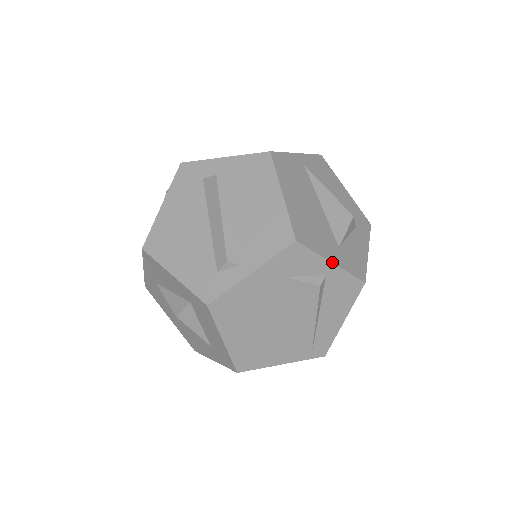
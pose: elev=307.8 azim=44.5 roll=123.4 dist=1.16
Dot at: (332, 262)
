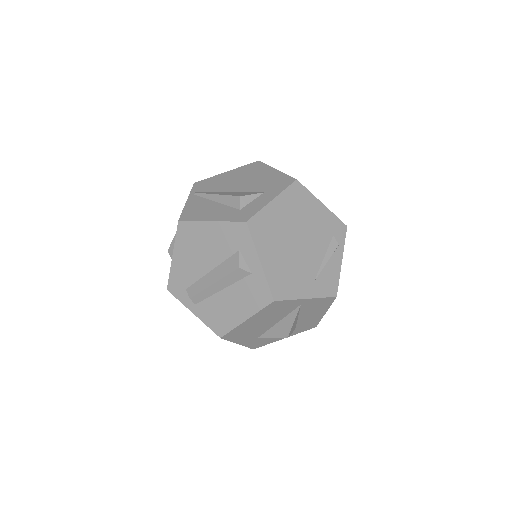
Dot at: occluded
